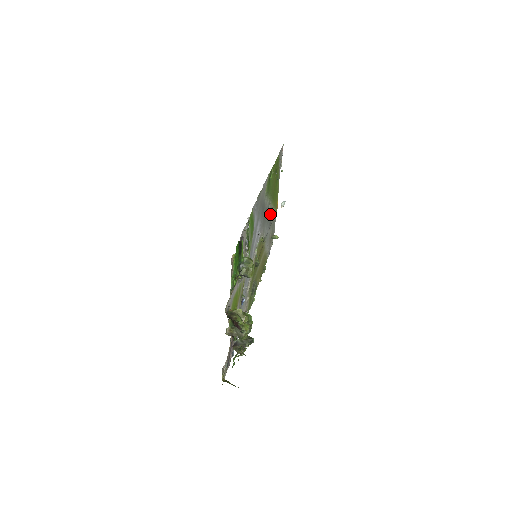
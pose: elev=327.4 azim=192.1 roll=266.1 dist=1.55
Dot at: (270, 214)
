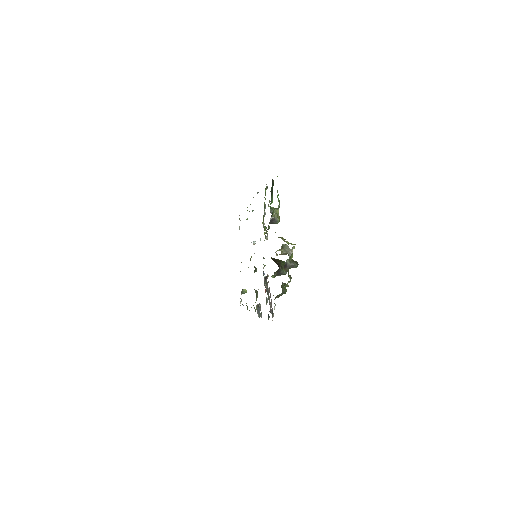
Dot at: occluded
